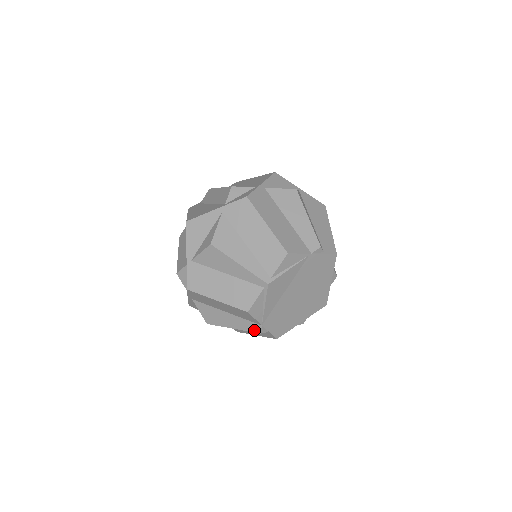
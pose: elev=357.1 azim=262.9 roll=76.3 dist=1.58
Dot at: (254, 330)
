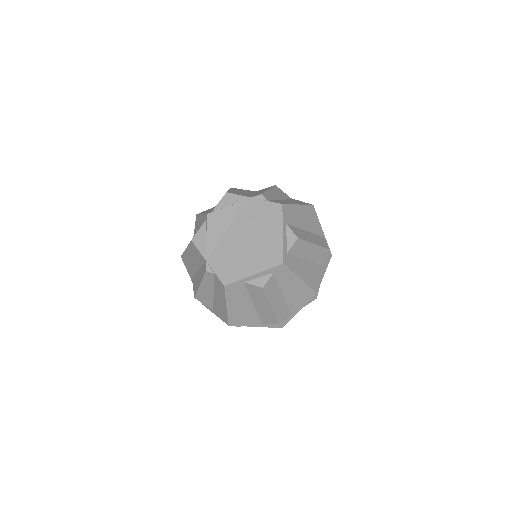
Dot at: (204, 272)
